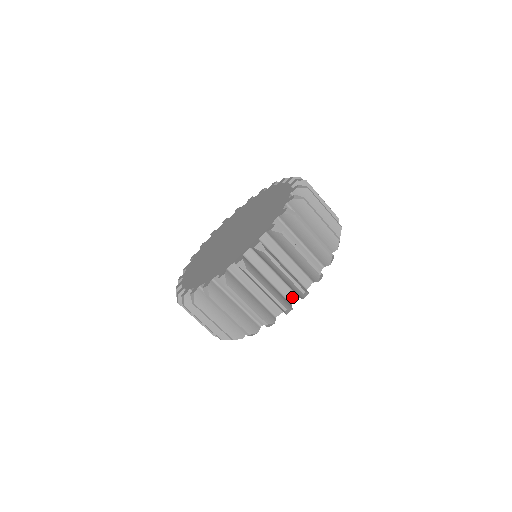
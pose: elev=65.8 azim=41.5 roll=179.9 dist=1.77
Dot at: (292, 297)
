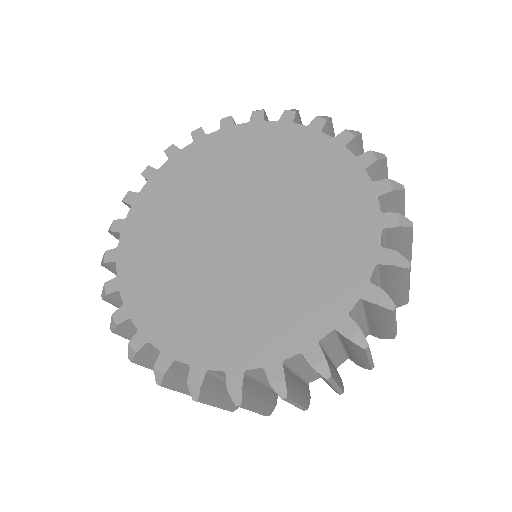
Dot at: occluded
